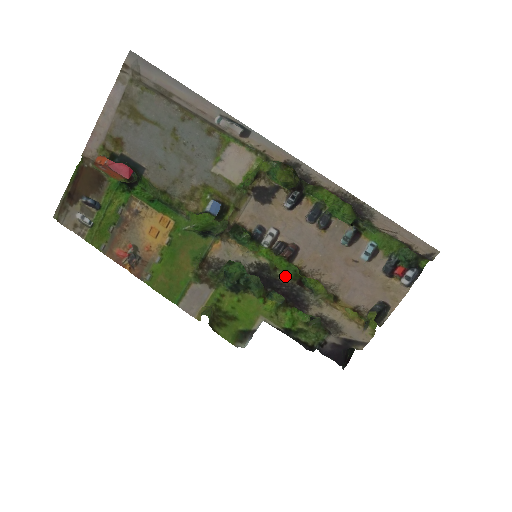
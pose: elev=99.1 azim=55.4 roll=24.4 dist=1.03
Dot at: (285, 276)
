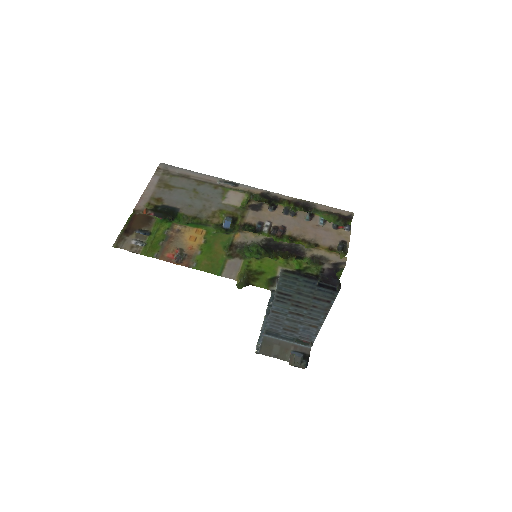
Dot at: (284, 242)
